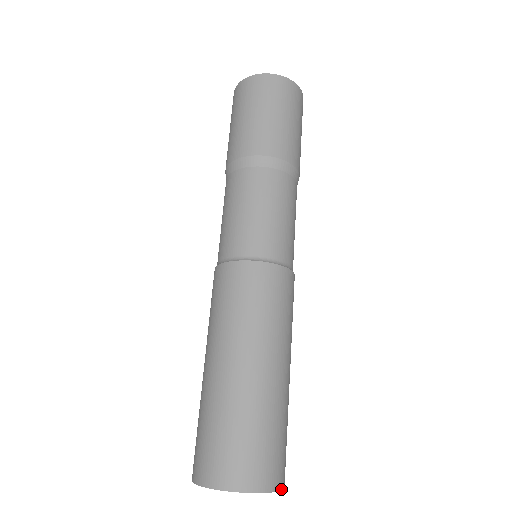
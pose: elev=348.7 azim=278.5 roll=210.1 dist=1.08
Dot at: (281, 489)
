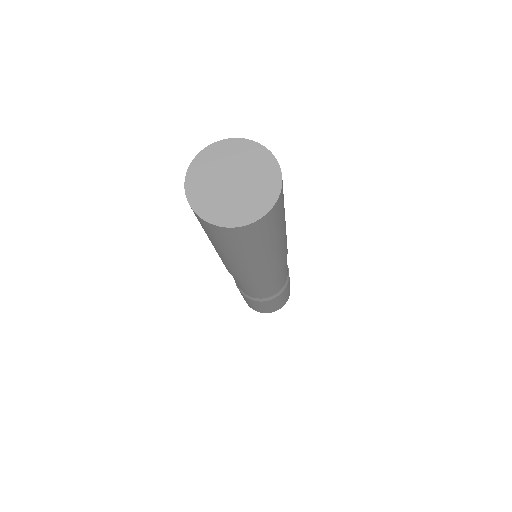
Dot at: (279, 167)
